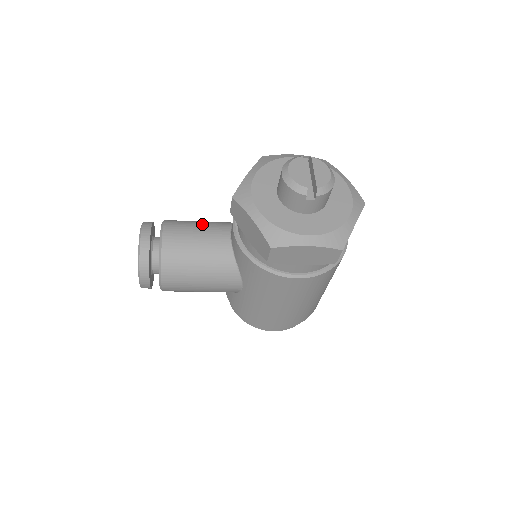
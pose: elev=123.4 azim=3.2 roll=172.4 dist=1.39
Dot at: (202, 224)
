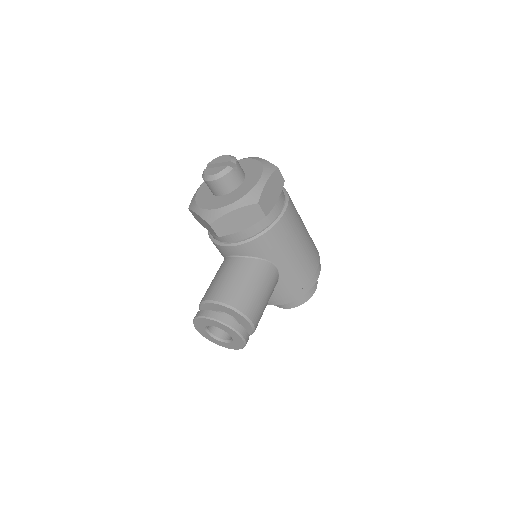
Dot at: (215, 276)
